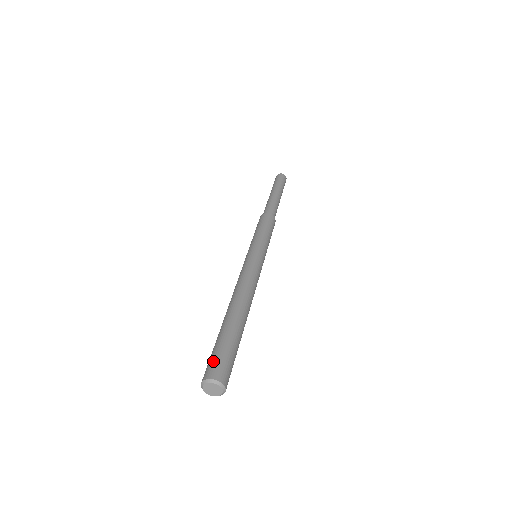
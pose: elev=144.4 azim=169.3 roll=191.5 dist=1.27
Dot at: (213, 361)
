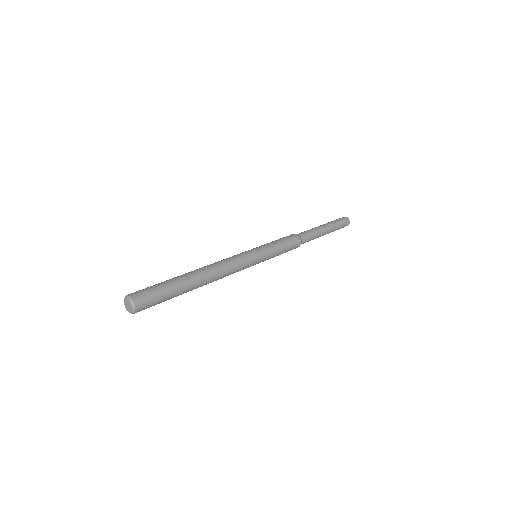
Dot at: (144, 290)
